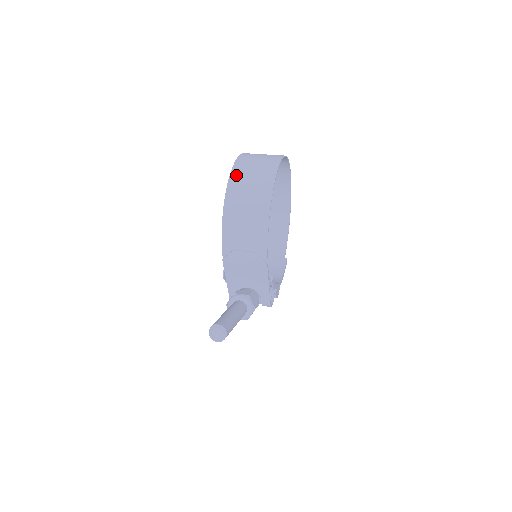
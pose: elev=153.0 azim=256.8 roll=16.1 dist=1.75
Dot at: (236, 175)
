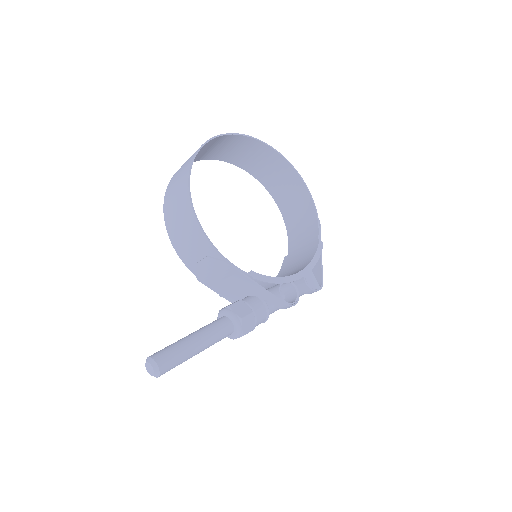
Dot at: (169, 188)
